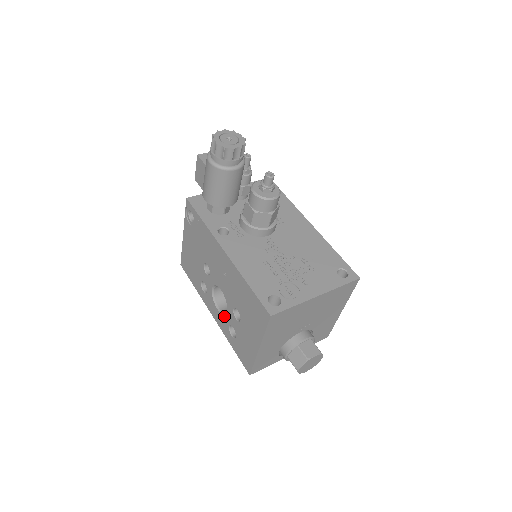
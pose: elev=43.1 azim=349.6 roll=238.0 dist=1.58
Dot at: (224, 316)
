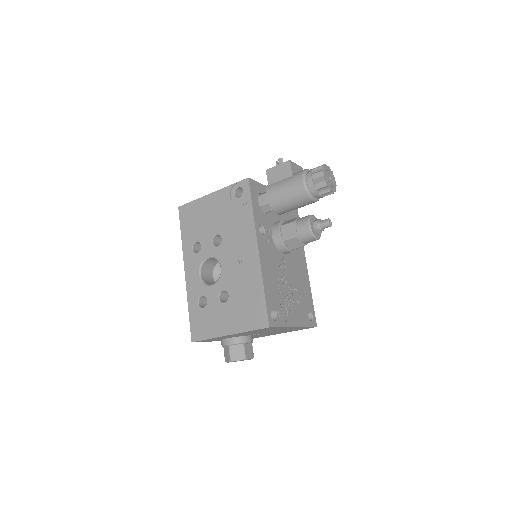
Dot at: (203, 285)
